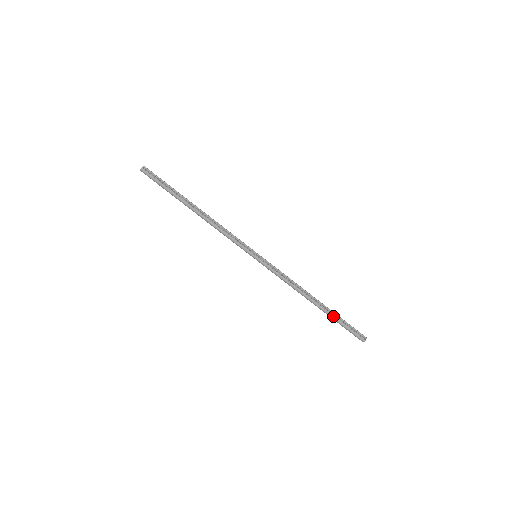
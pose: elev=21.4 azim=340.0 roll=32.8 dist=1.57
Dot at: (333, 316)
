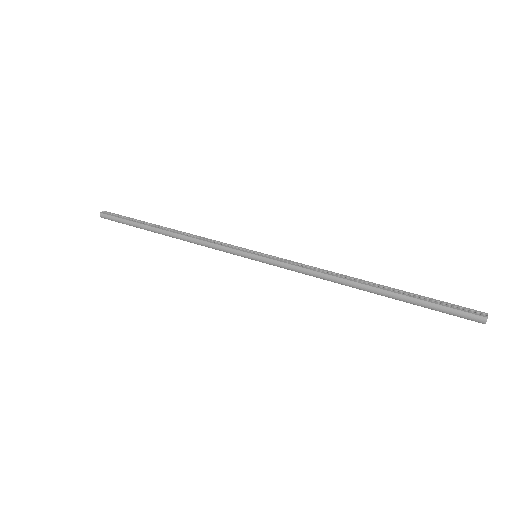
Dot at: (406, 295)
